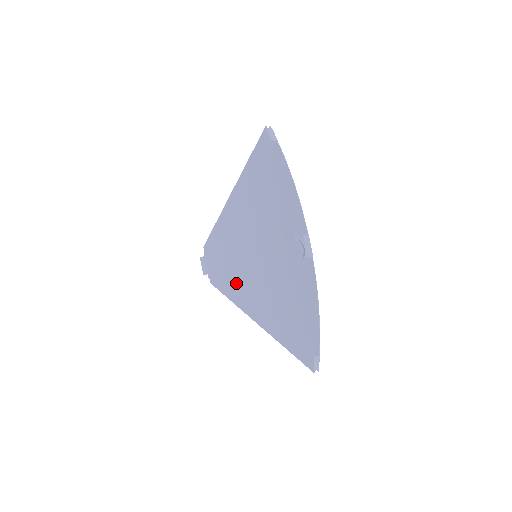
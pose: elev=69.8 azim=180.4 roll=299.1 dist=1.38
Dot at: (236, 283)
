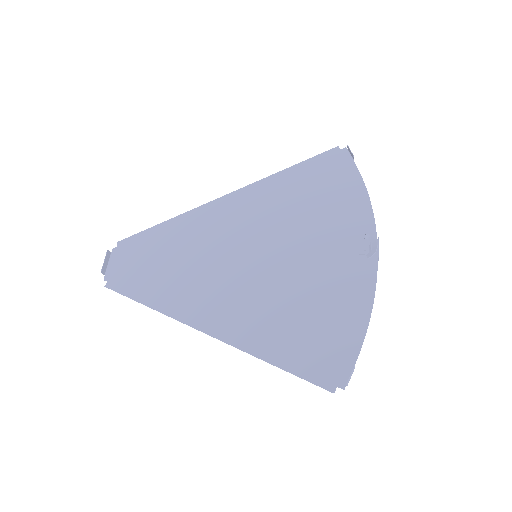
Dot at: (185, 286)
